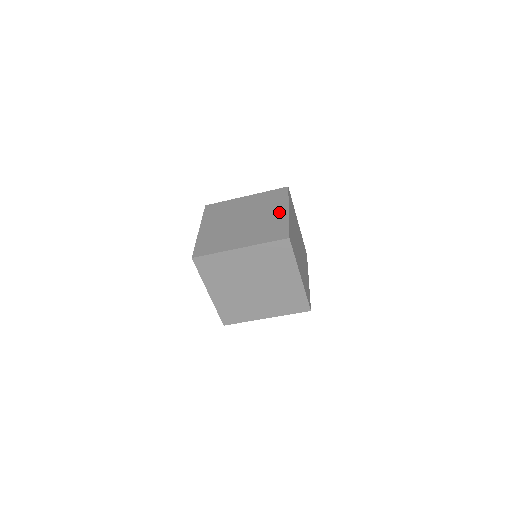
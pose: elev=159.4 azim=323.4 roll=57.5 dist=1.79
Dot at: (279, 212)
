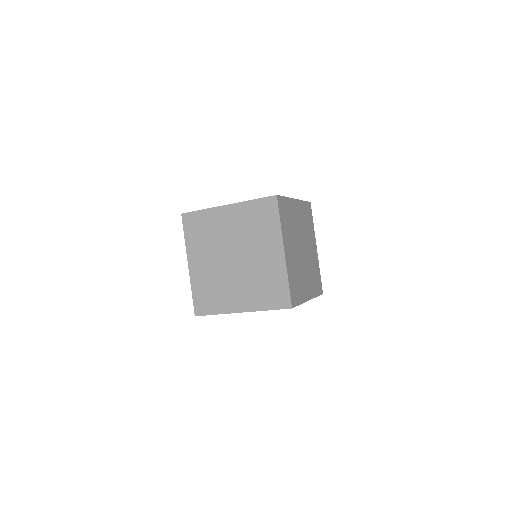
Dot at: (273, 254)
